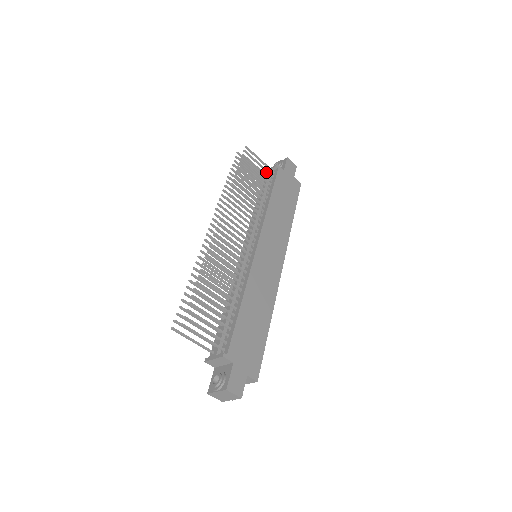
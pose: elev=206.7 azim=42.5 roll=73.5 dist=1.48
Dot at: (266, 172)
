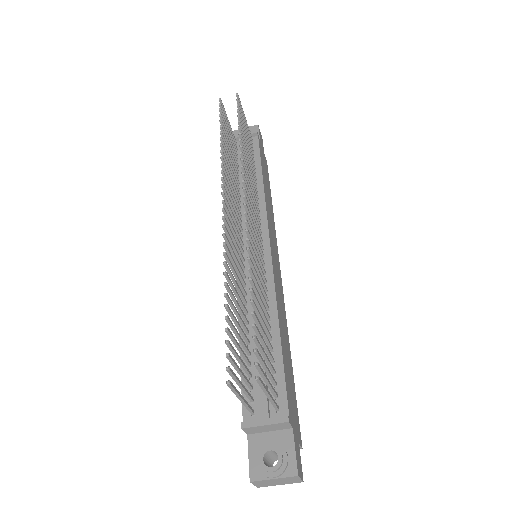
Dot at: (238, 137)
